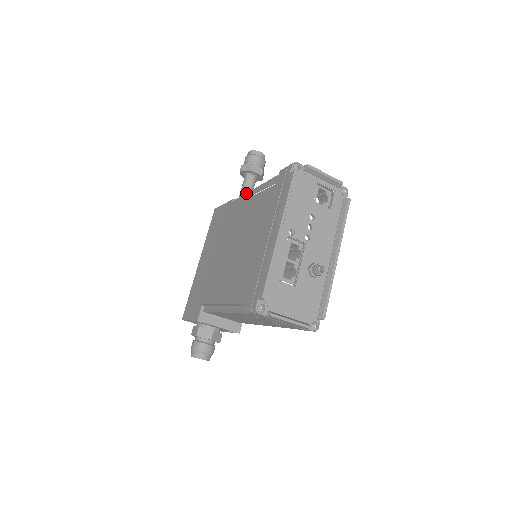
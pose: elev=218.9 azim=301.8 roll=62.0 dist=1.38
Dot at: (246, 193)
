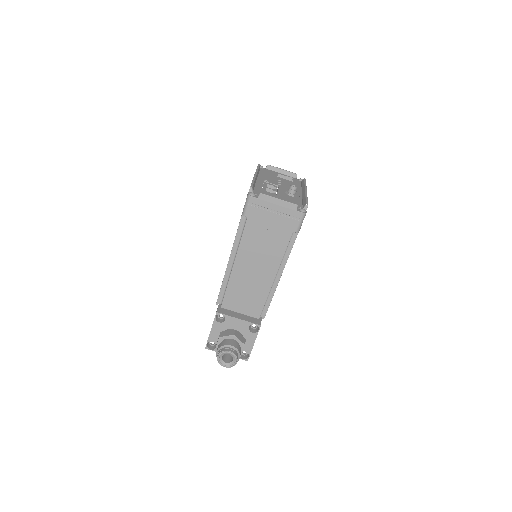
Dot at: occluded
